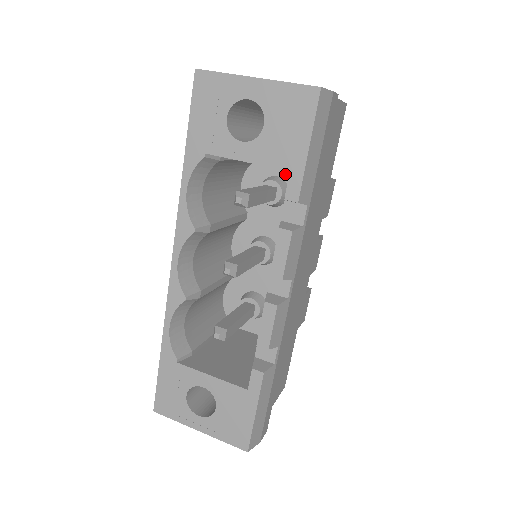
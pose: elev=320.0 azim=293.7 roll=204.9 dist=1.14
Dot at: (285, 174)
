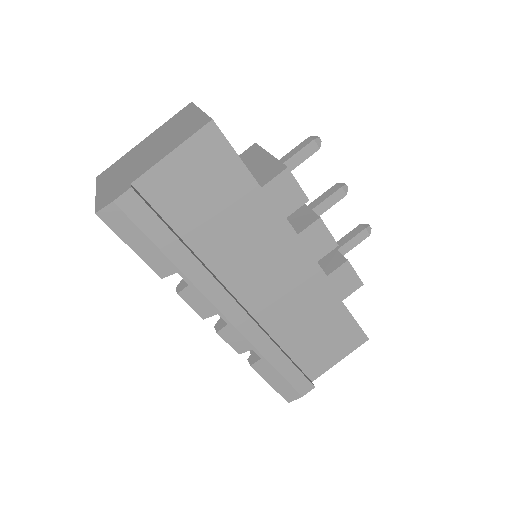
Dot at: occluded
